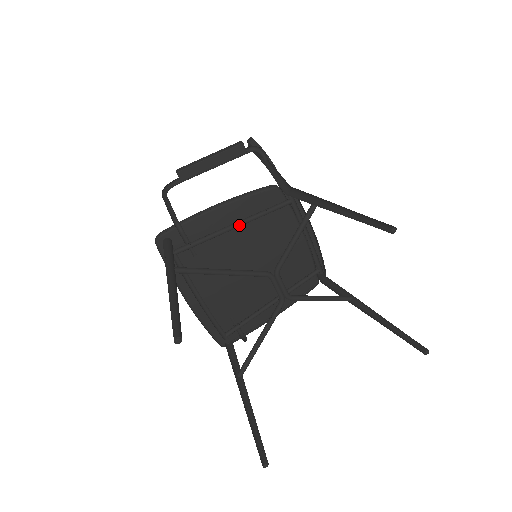
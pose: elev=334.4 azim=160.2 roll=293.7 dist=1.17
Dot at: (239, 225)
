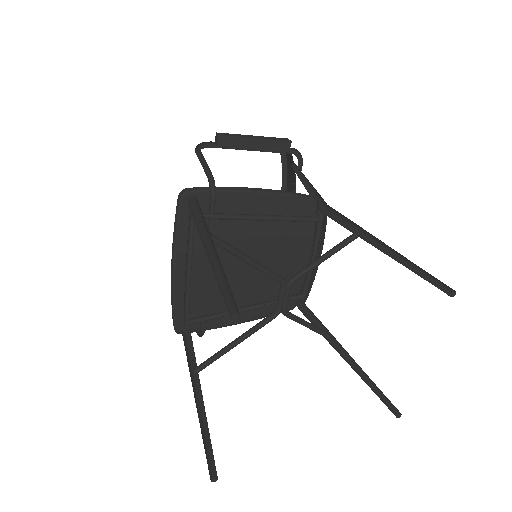
Dot at: (267, 219)
